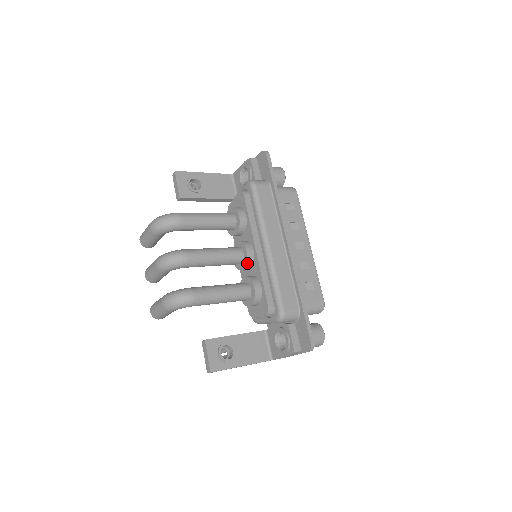
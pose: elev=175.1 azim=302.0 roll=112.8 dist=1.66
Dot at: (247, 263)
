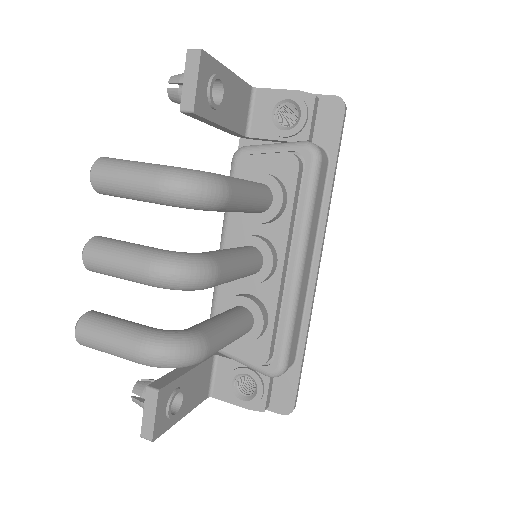
Dot at: (262, 281)
